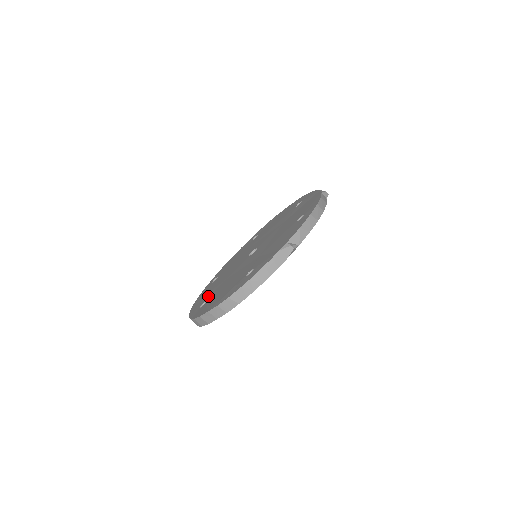
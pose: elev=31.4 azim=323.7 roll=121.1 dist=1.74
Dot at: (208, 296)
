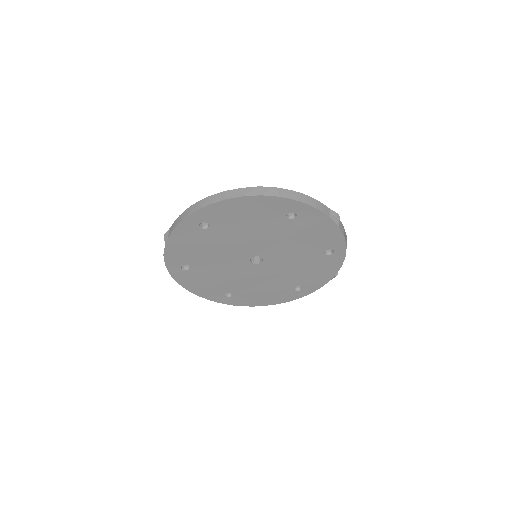
Dot at: occluded
